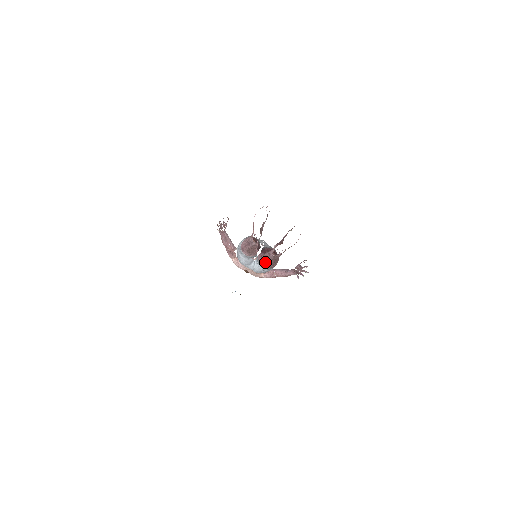
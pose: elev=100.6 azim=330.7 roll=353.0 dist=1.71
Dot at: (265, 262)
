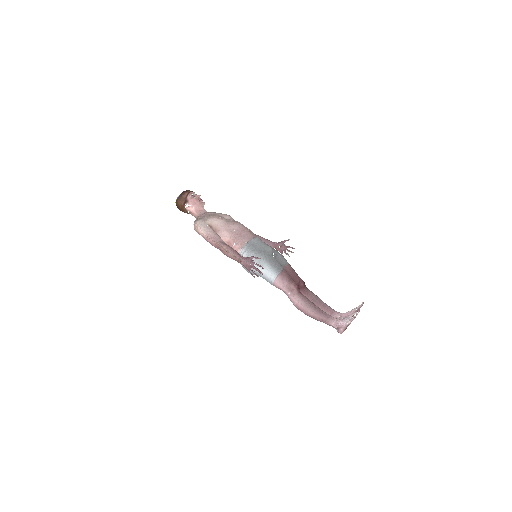
Dot at: occluded
